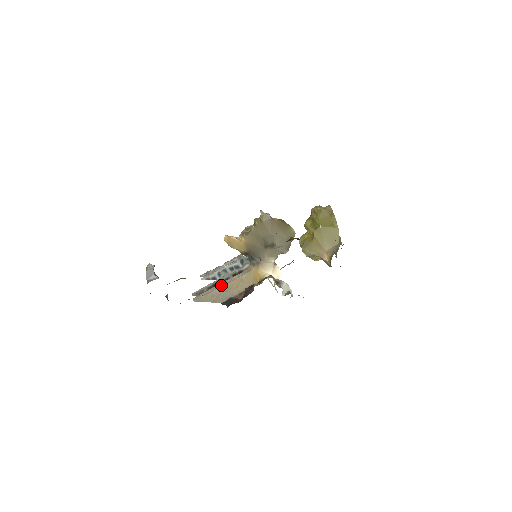
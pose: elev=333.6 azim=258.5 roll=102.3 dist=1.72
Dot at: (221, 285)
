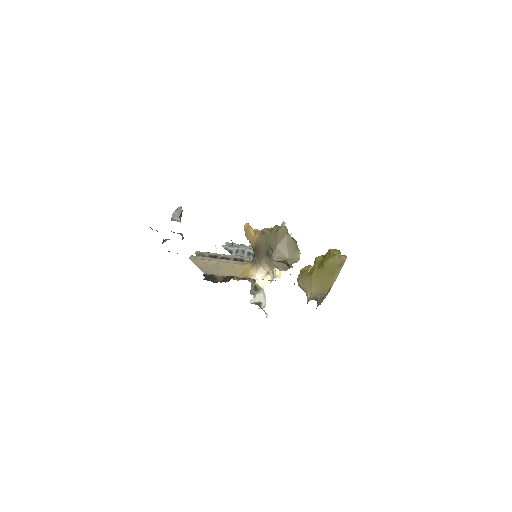
Dot at: (217, 260)
